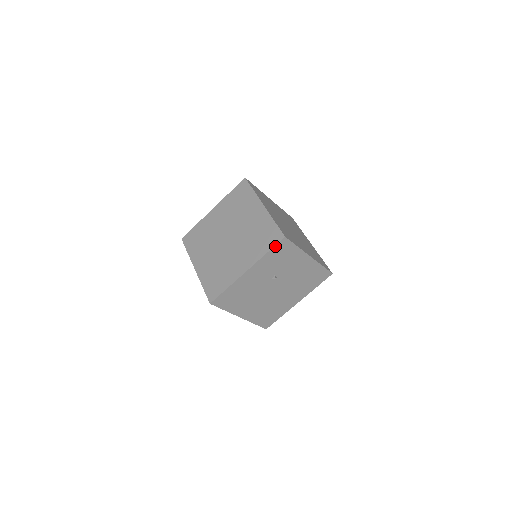
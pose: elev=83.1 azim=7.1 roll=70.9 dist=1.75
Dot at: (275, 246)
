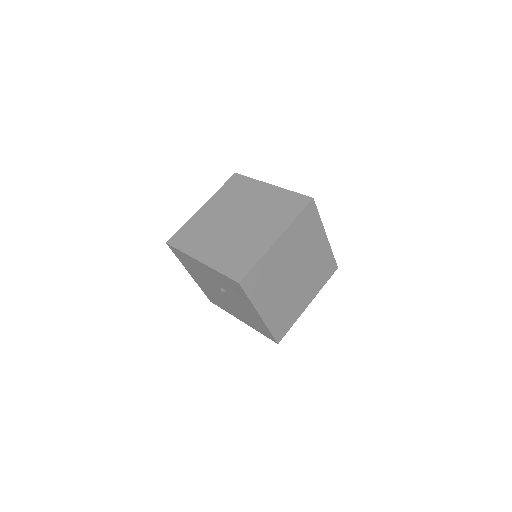
Dot at: (229, 277)
